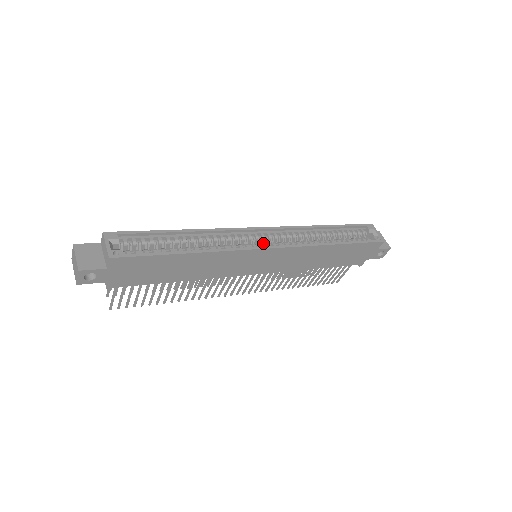
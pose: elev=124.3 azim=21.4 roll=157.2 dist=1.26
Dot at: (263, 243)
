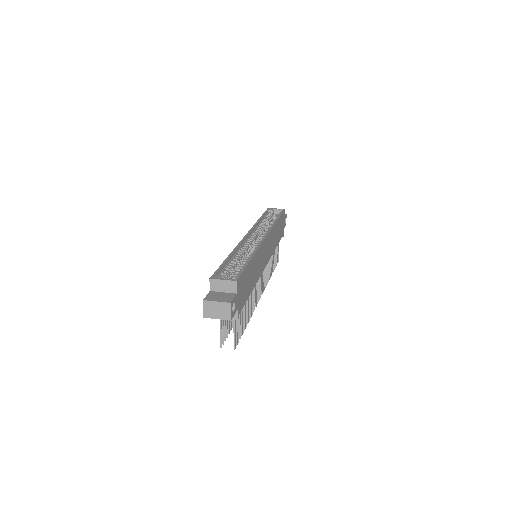
Dot at: occluded
